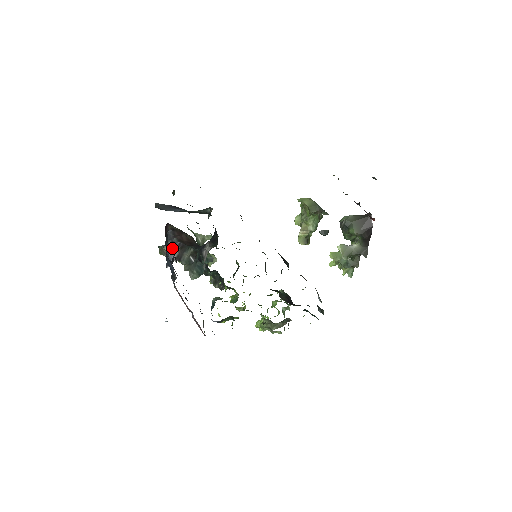
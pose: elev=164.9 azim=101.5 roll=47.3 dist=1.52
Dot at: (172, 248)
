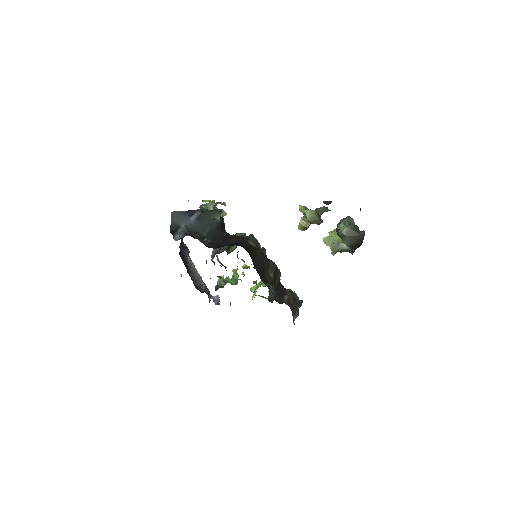
Dot at: occluded
